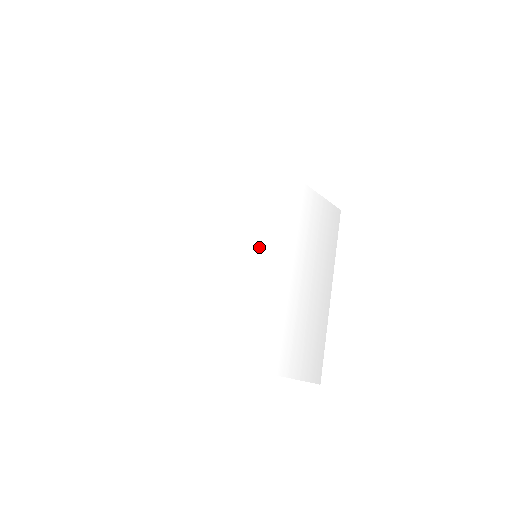
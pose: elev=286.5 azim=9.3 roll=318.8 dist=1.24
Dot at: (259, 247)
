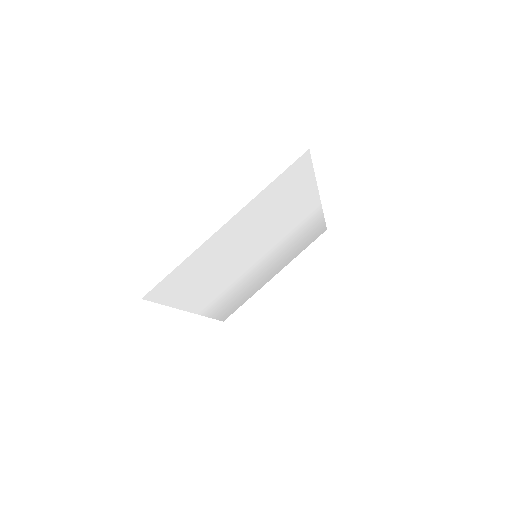
Dot at: (262, 251)
